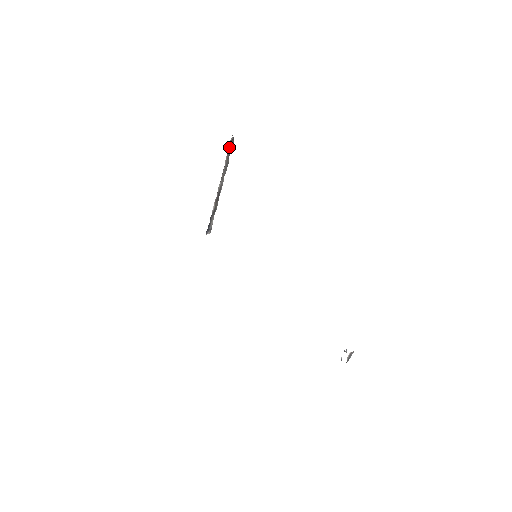
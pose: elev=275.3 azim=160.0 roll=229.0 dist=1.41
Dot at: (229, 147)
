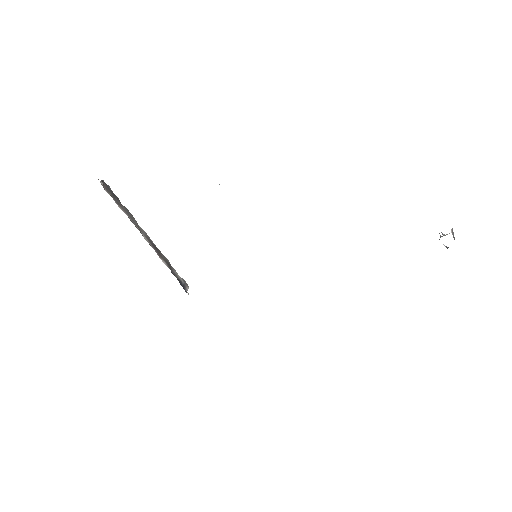
Dot at: (109, 194)
